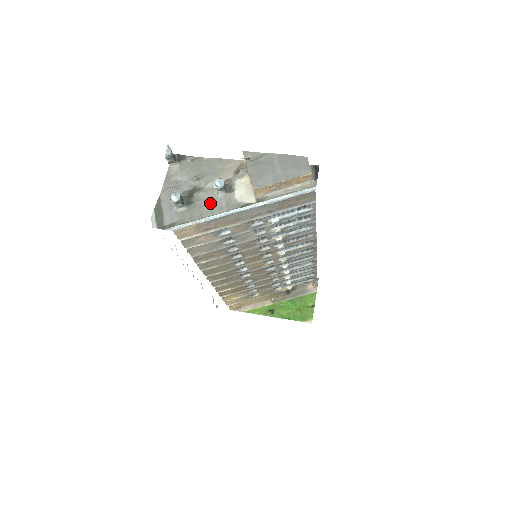
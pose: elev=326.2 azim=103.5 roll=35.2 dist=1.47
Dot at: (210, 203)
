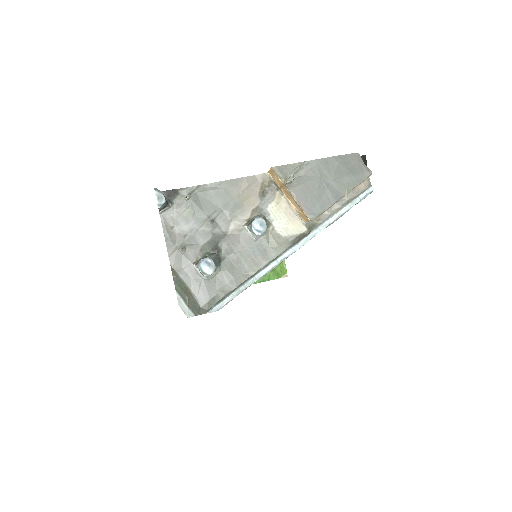
Dot at: (248, 252)
